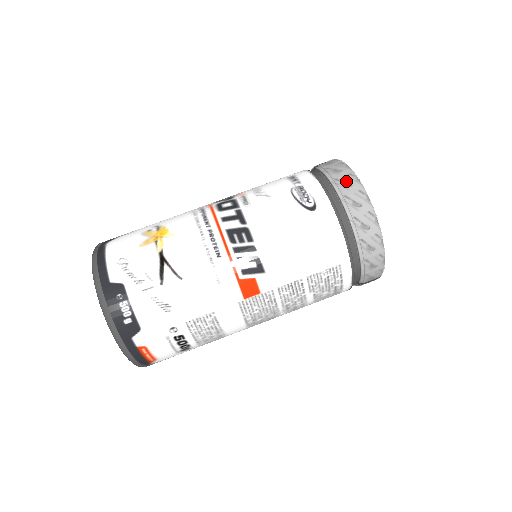
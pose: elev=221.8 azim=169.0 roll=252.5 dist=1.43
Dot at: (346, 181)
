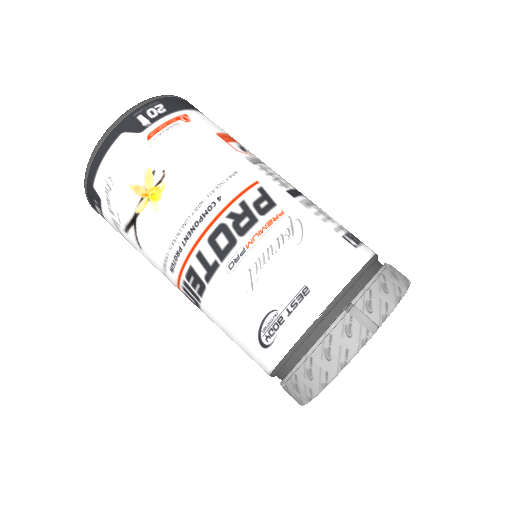
Dot at: (314, 372)
